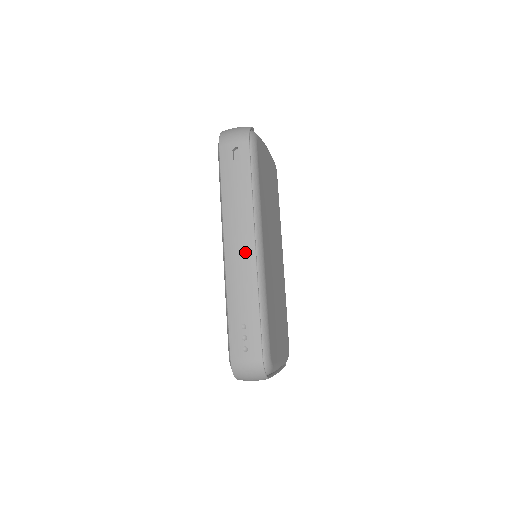
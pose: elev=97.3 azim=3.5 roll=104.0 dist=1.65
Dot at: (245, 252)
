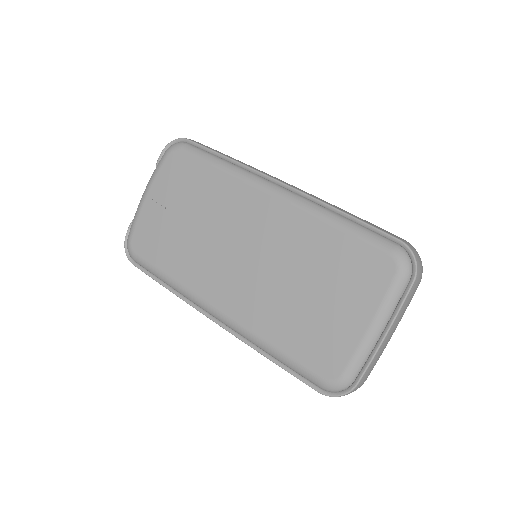
Dot at: occluded
